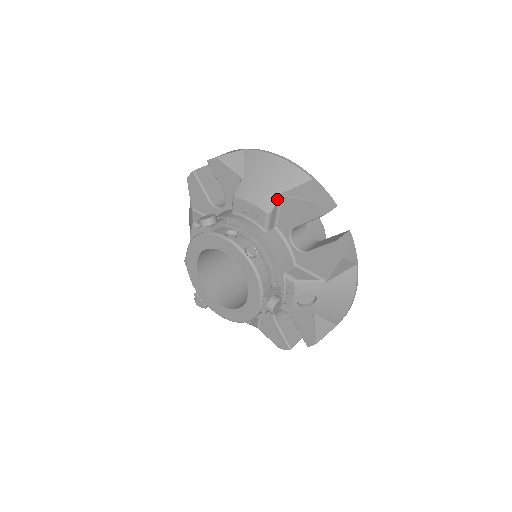
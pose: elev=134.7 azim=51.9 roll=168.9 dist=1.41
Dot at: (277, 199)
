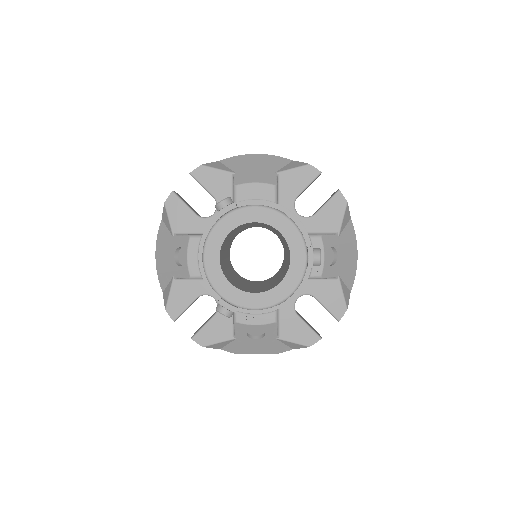
Dot at: (276, 175)
